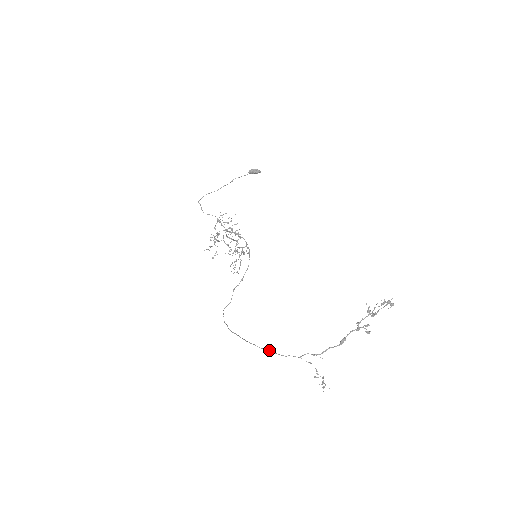
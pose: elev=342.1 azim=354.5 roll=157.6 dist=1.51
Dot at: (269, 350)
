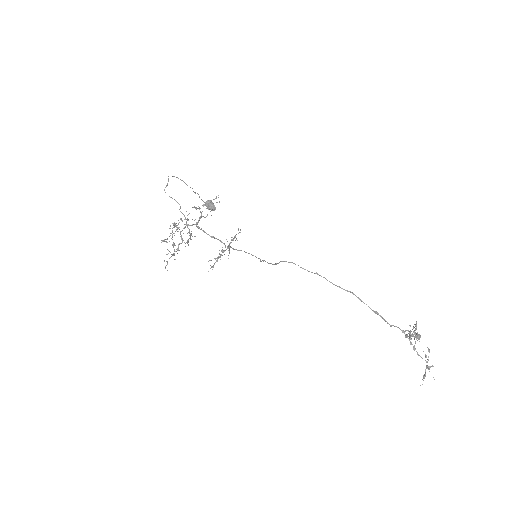
Dot at: occluded
